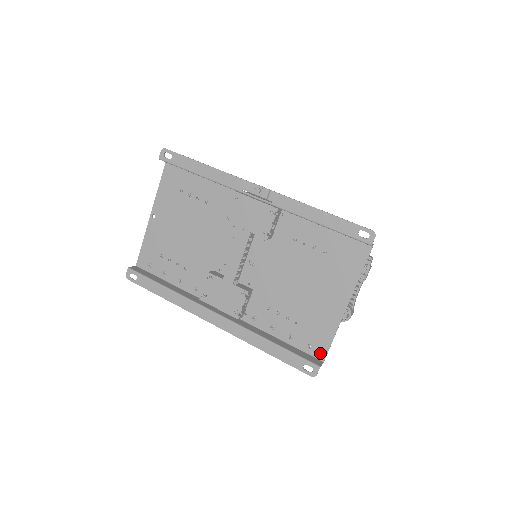
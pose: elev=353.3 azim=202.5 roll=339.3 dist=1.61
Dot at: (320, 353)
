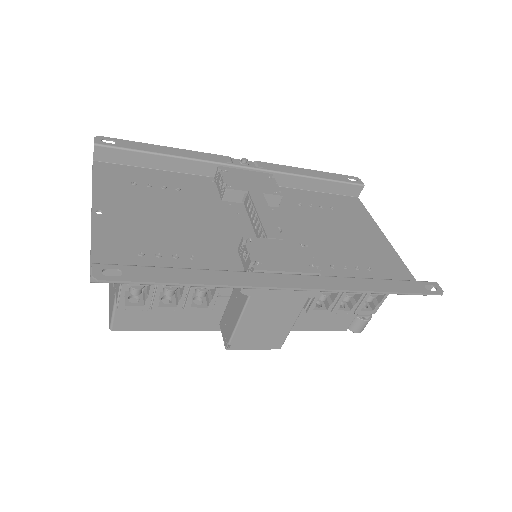
Dot at: occluded
